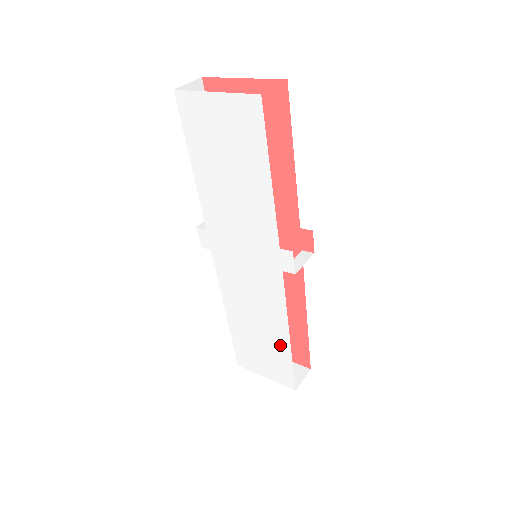
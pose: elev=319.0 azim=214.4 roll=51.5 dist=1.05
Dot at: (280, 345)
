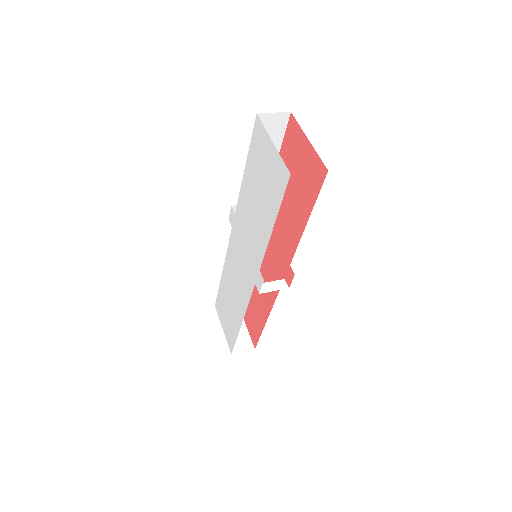
Dot at: (236, 321)
